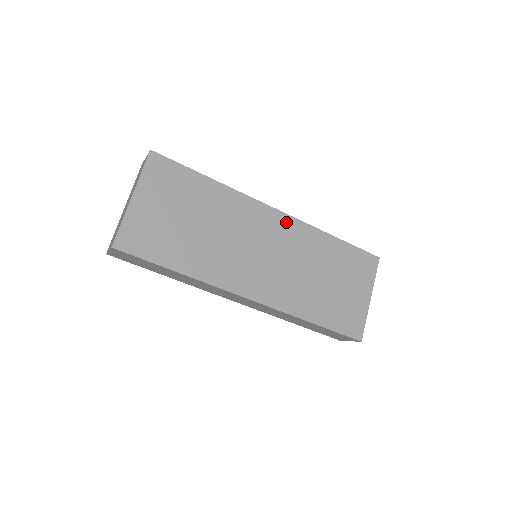
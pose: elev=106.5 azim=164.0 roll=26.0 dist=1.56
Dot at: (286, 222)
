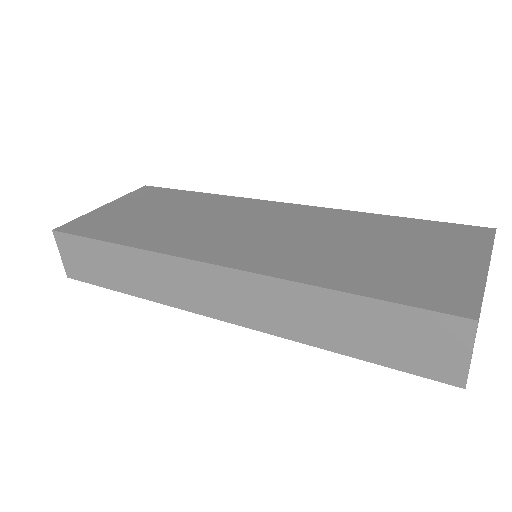
Dot at: (298, 209)
